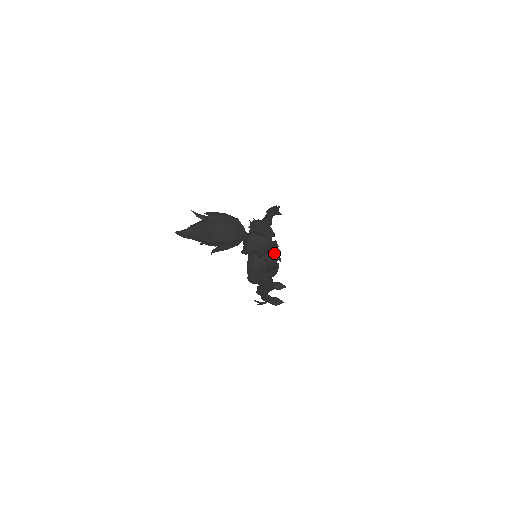
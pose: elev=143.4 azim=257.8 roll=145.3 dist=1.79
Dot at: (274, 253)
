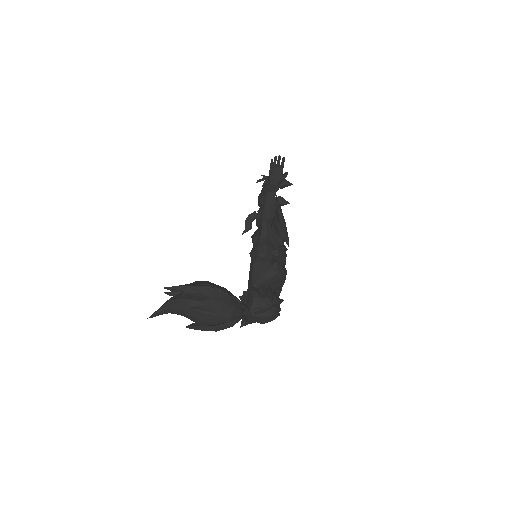
Dot at: (281, 280)
